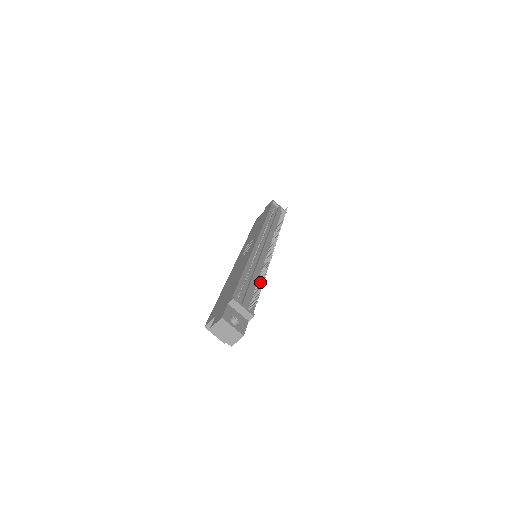
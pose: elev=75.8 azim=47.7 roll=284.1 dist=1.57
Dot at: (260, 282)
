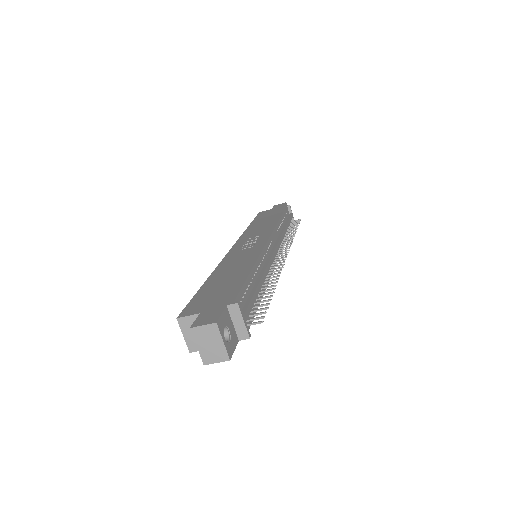
Dot at: (264, 294)
